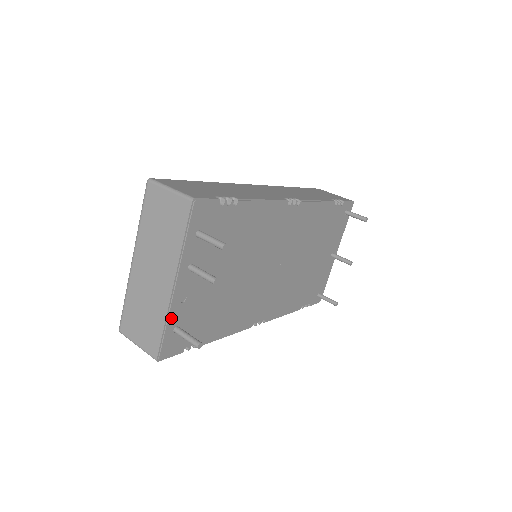
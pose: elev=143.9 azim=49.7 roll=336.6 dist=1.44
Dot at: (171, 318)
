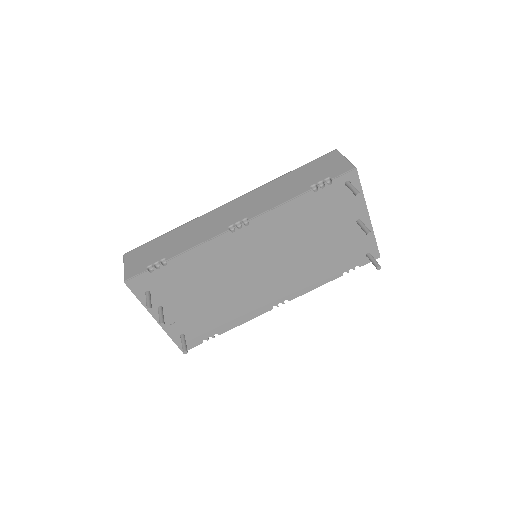
Dot at: (171, 333)
